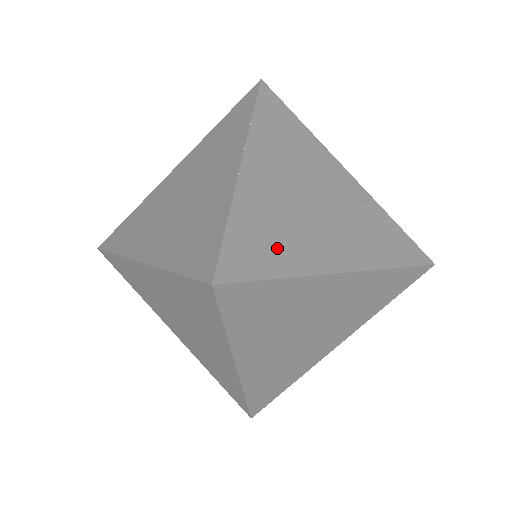
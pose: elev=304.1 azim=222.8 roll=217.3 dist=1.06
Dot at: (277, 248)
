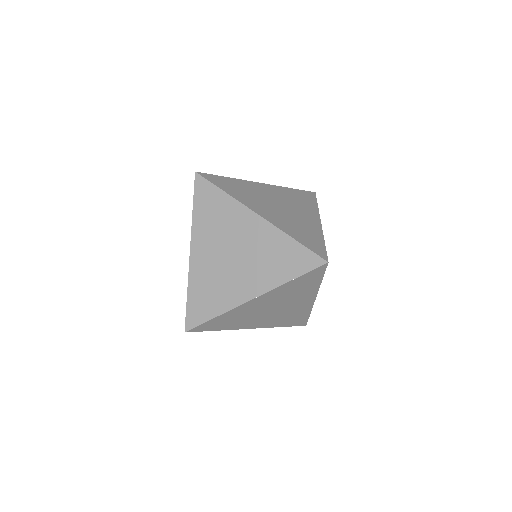
Dot at: (227, 324)
